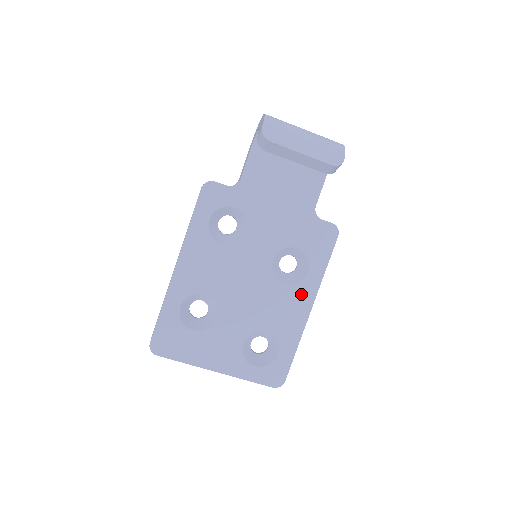
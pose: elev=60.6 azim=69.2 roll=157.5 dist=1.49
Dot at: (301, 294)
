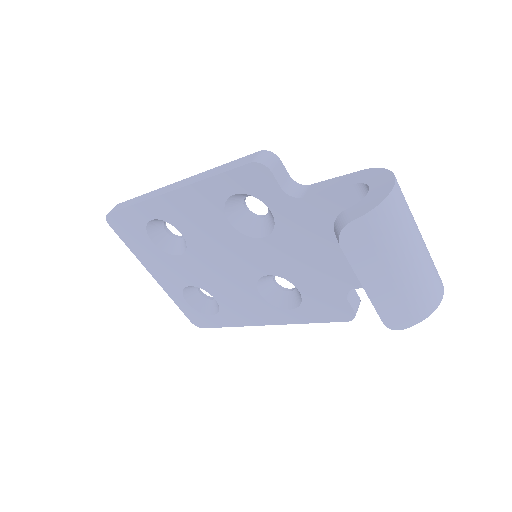
Dot at: (268, 312)
